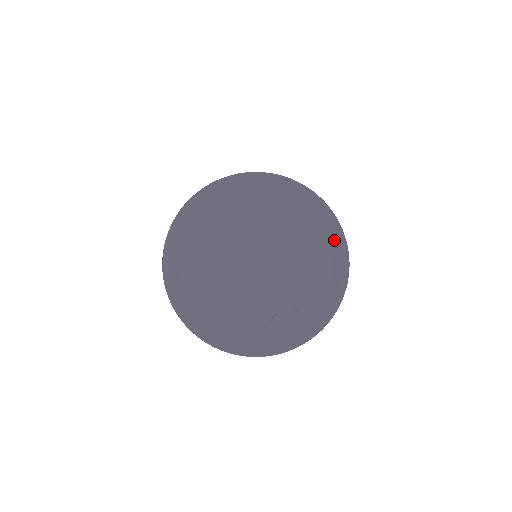
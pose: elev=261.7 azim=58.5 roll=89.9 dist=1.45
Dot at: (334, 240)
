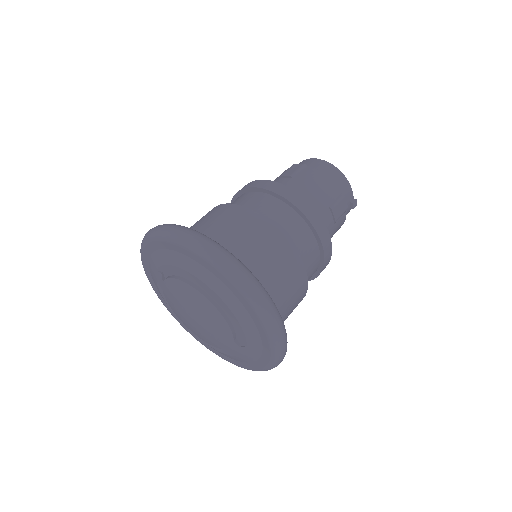
Dot at: (231, 286)
